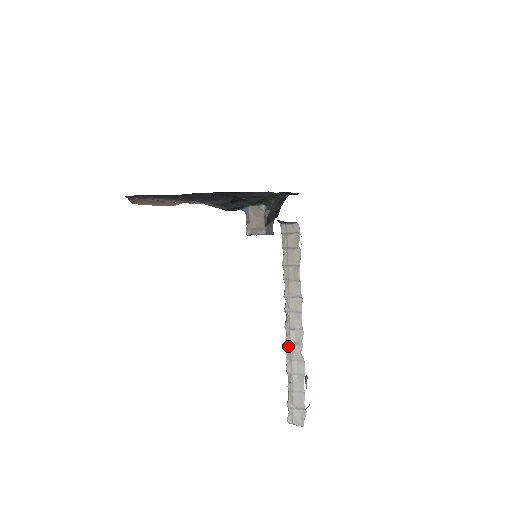
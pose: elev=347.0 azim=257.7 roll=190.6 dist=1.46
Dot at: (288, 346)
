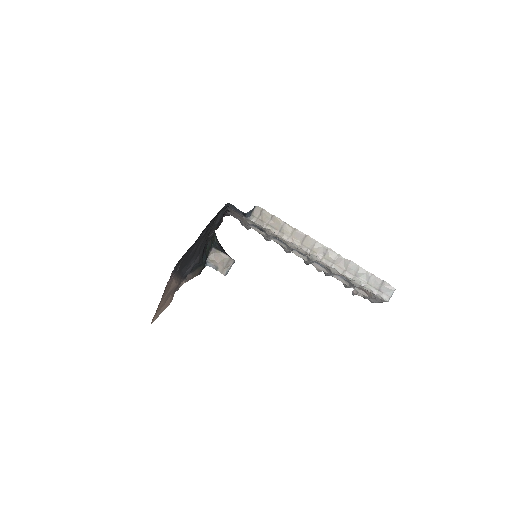
Dot at: (334, 267)
